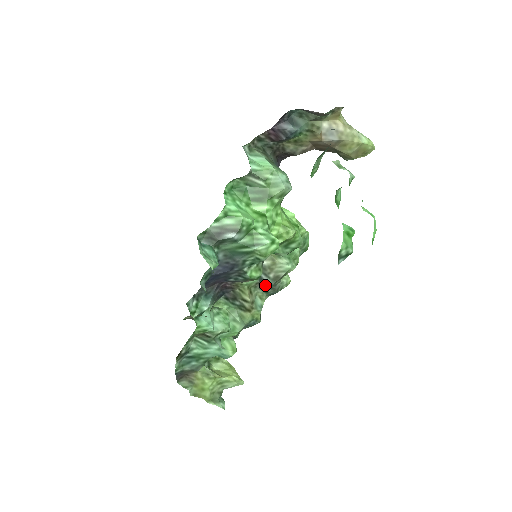
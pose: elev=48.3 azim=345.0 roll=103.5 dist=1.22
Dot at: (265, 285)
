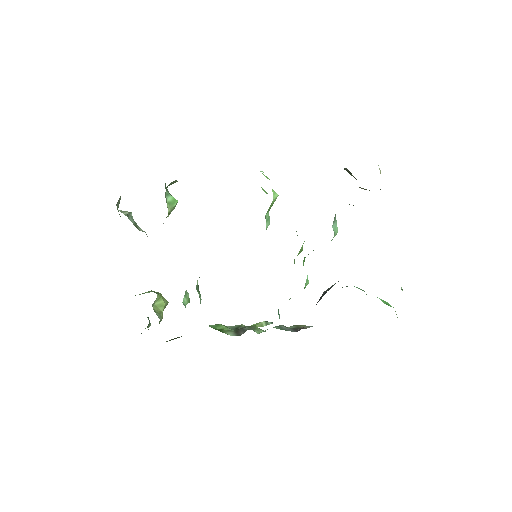
Dot at: occluded
